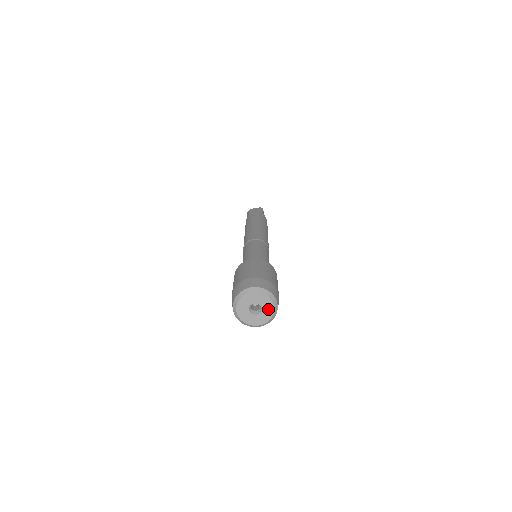
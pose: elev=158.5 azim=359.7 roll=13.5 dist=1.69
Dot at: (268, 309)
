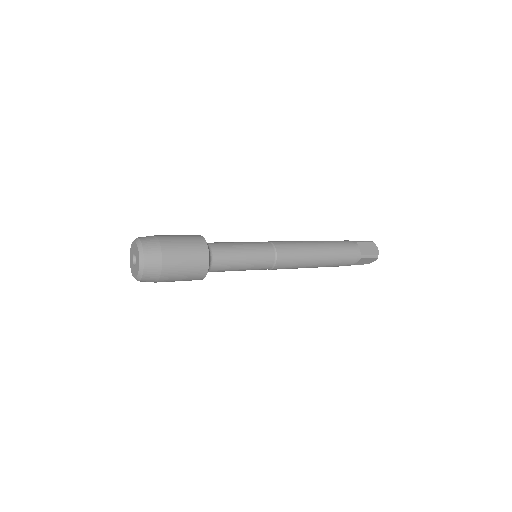
Dot at: (138, 257)
